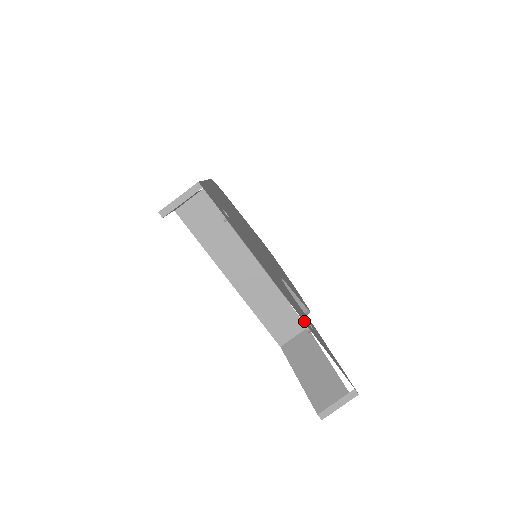
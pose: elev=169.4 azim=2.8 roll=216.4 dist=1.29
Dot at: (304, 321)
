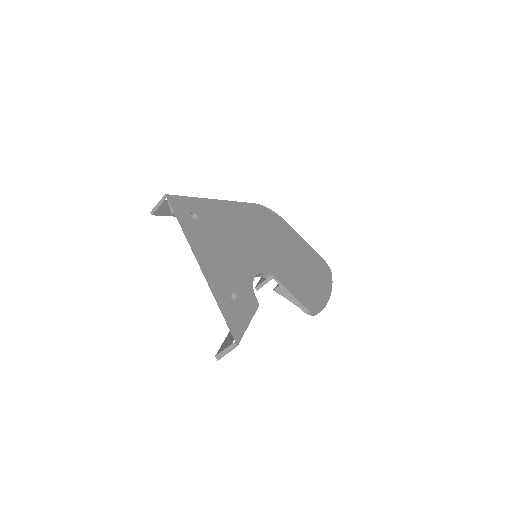
Dot at: (212, 287)
